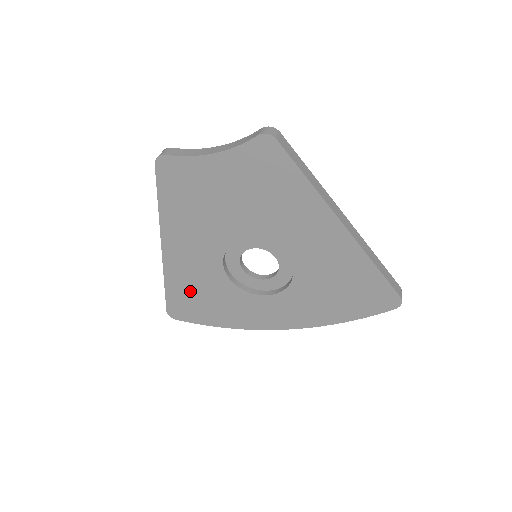
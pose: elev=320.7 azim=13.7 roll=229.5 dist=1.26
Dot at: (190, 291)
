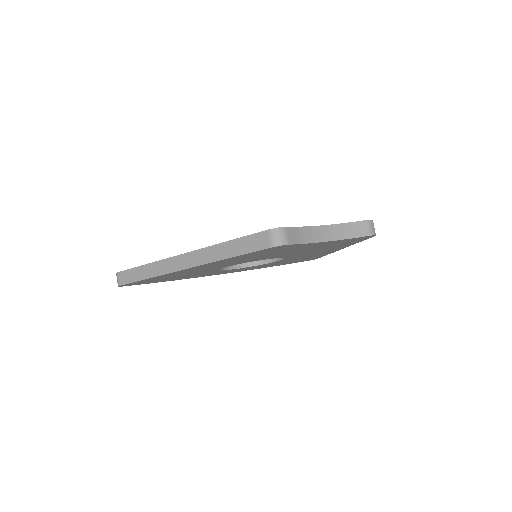
Dot at: (169, 277)
